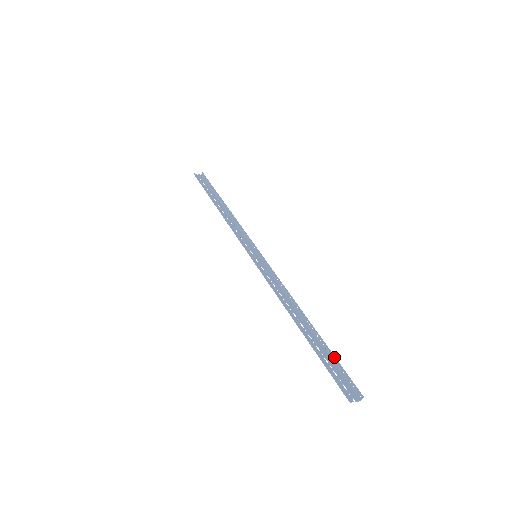
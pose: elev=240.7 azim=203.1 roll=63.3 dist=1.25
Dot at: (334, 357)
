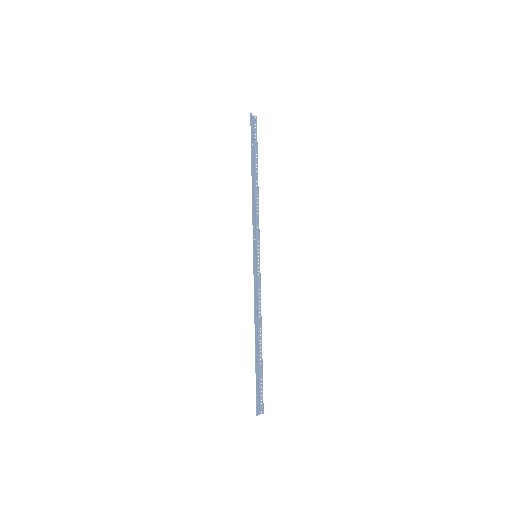
Dot at: (262, 378)
